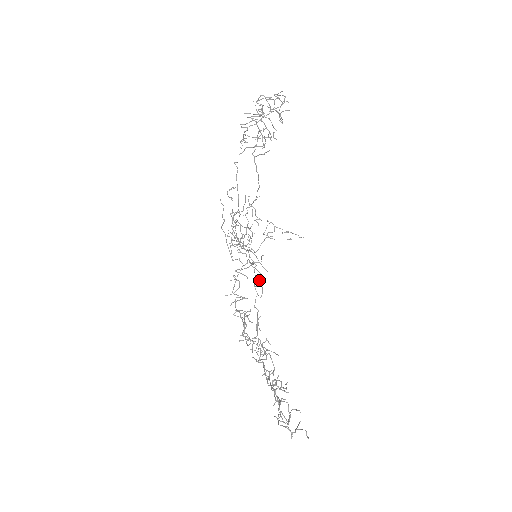
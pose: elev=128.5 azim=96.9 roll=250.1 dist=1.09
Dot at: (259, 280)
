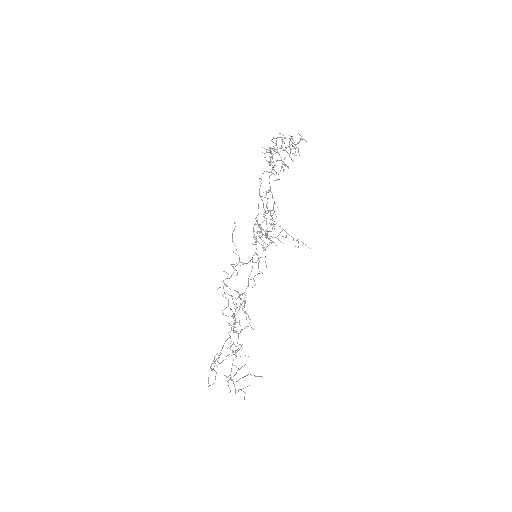
Dot at: (259, 273)
